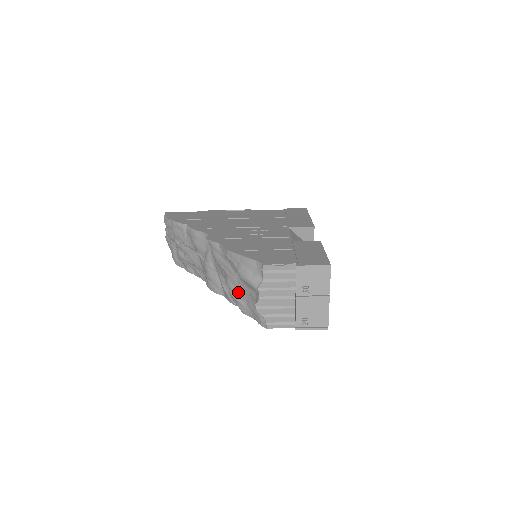
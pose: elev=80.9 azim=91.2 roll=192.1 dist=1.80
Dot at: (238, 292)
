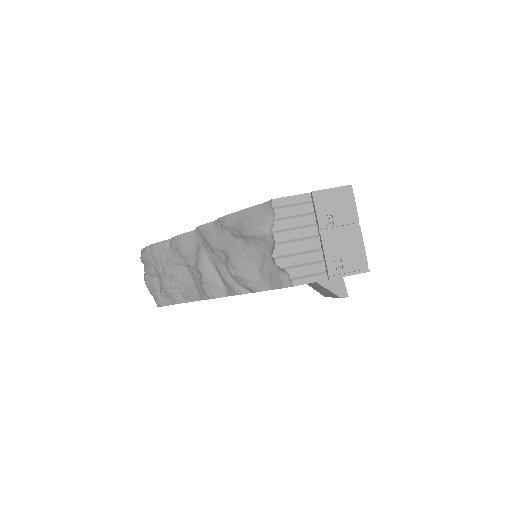
Dot at: (246, 264)
